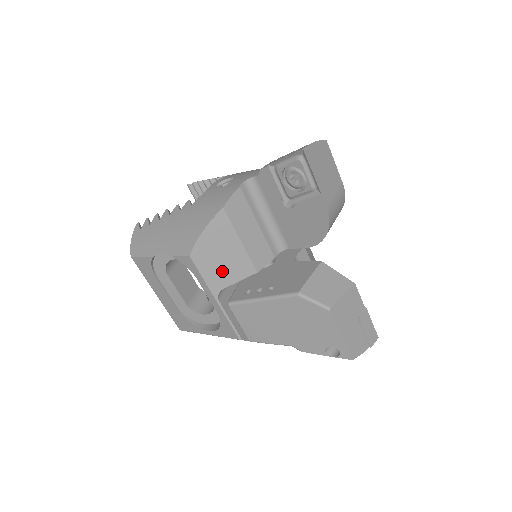
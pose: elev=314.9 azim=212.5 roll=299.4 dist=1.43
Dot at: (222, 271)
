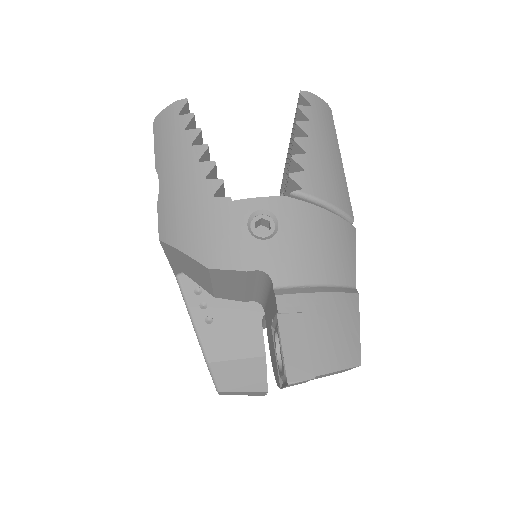
Dot at: (184, 268)
